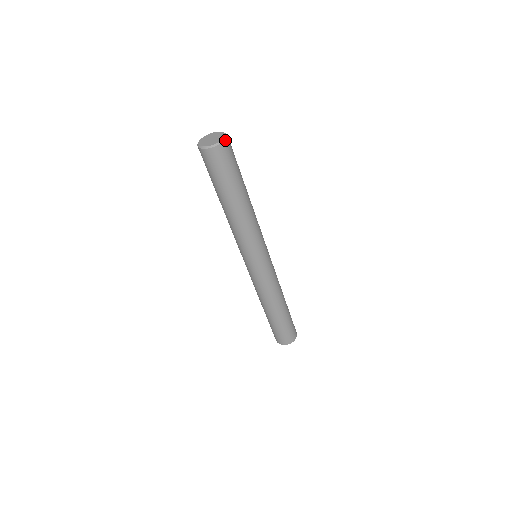
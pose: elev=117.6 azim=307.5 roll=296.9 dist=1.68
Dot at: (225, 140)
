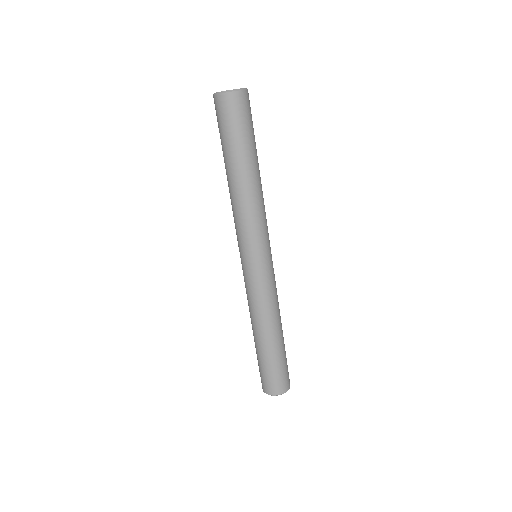
Dot at: (242, 90)
